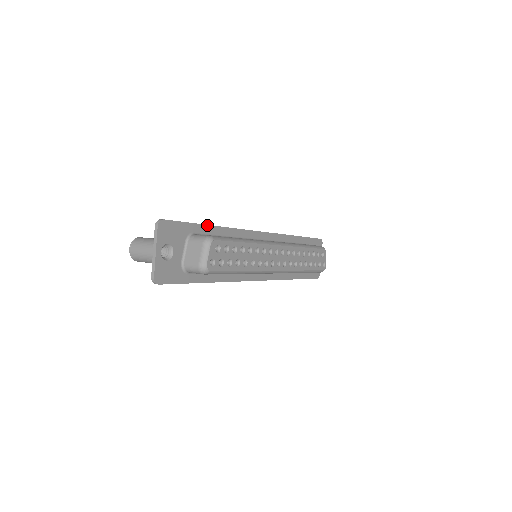
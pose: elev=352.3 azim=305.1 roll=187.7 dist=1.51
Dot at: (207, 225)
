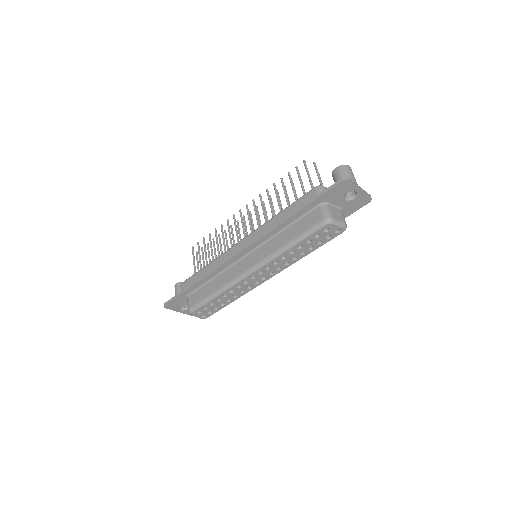
Dot at: (191, 287)
